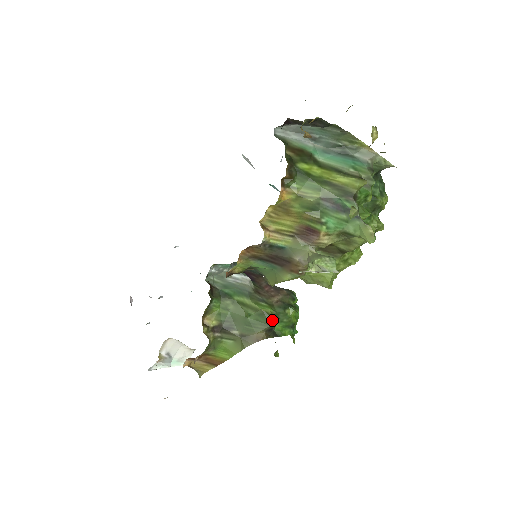
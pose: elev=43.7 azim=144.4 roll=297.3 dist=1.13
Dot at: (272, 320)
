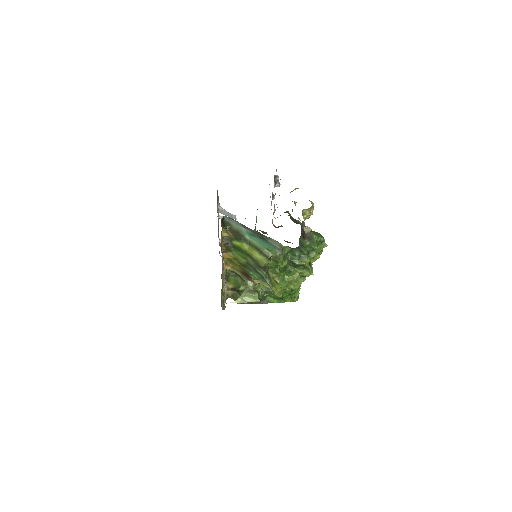
Dot at: (260, 296)
